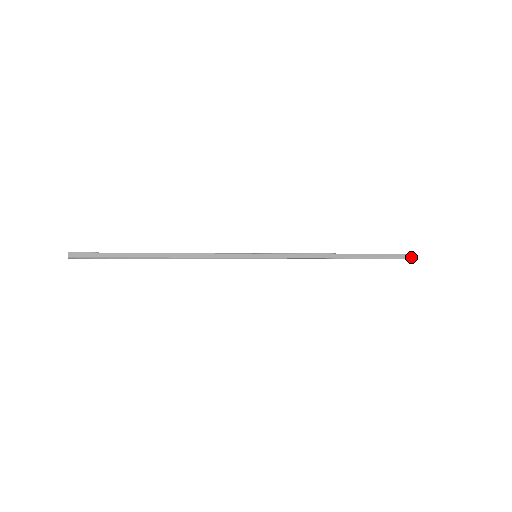
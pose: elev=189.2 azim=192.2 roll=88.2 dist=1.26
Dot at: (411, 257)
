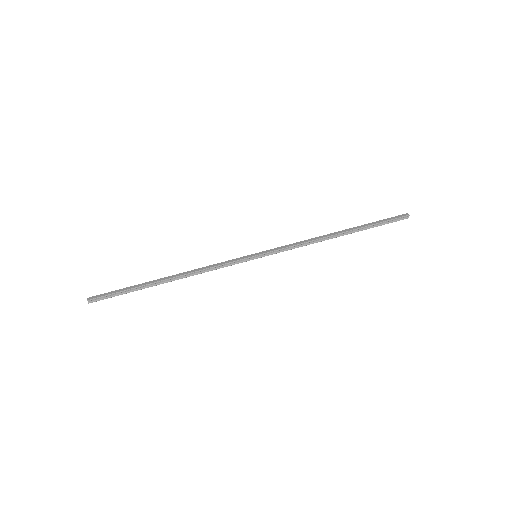
Dot at: (404, 215)
